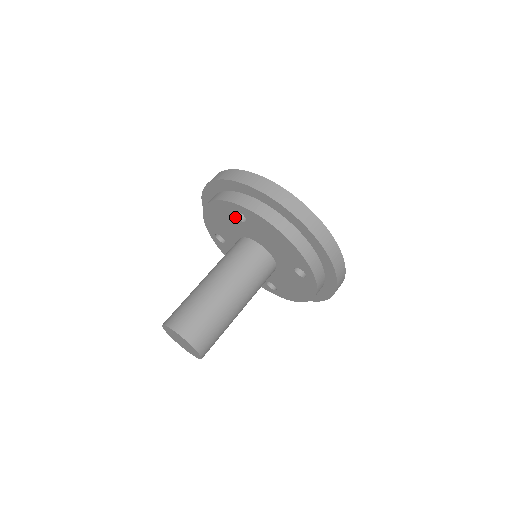
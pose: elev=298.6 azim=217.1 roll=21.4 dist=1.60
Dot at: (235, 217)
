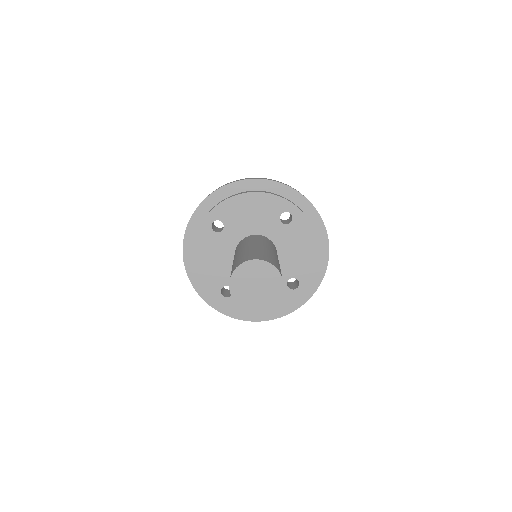
Dot at: (215, 234)
